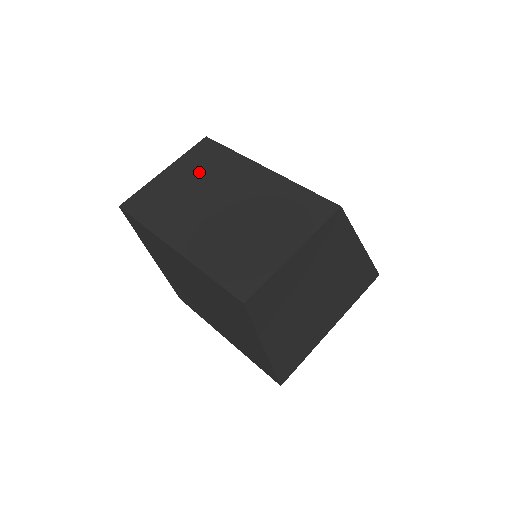
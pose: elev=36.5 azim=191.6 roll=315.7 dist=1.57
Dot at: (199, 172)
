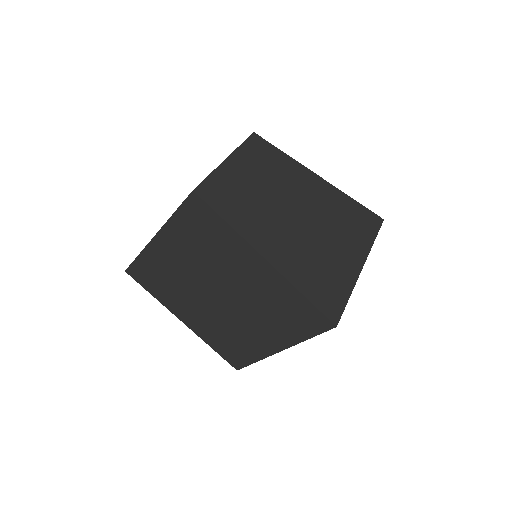
Dot at: occluded
